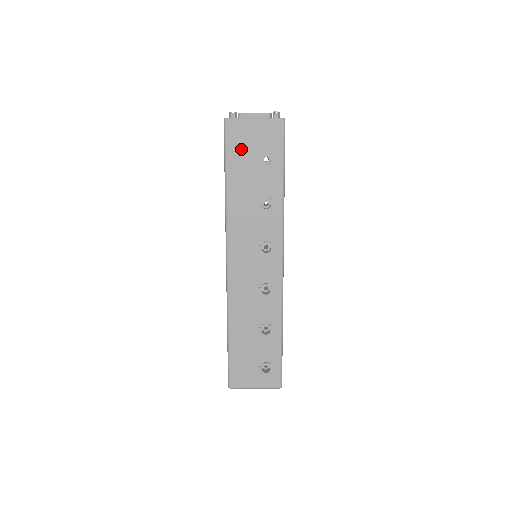
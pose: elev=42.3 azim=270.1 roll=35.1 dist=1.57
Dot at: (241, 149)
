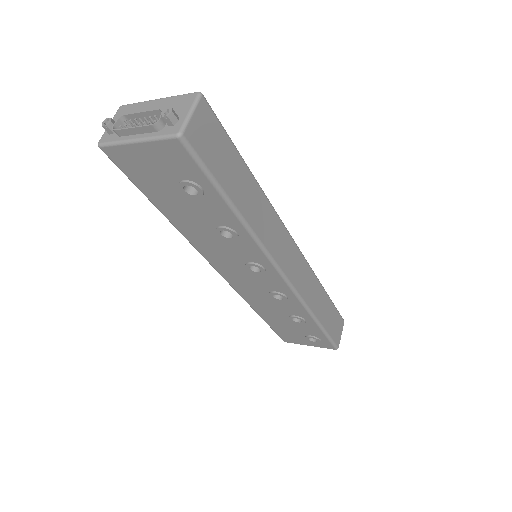
Dot at: (149, 179)
